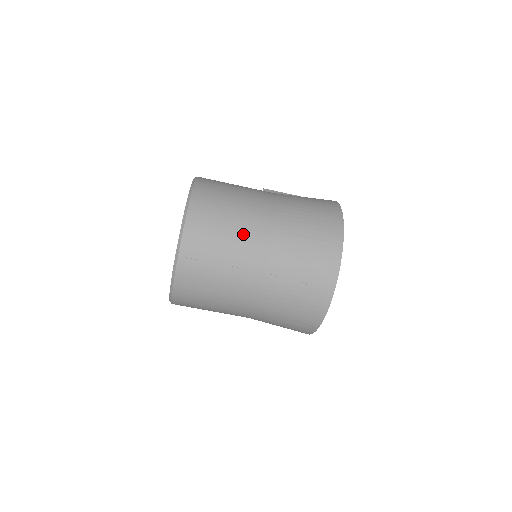
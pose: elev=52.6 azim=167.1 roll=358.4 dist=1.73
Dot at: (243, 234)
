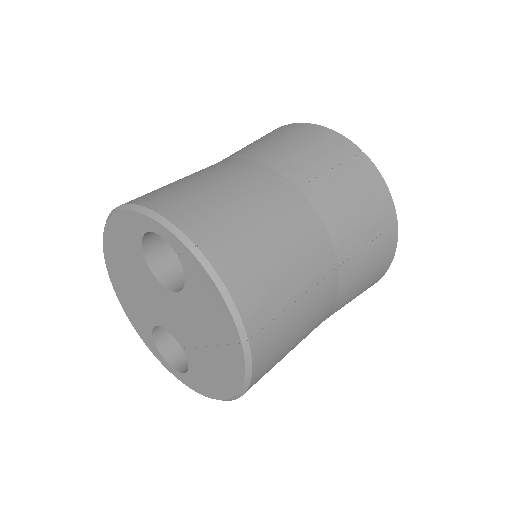
Dot at: (229, 177)
